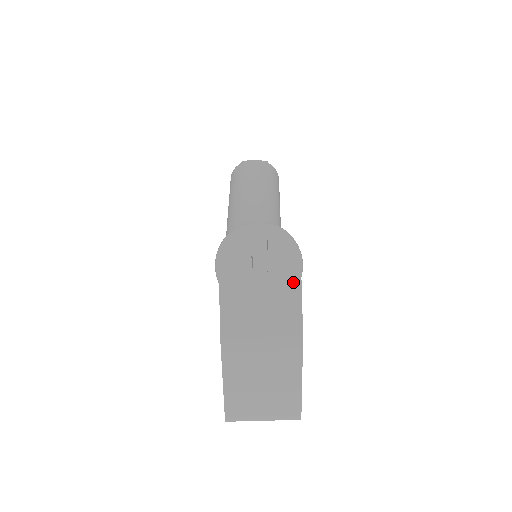
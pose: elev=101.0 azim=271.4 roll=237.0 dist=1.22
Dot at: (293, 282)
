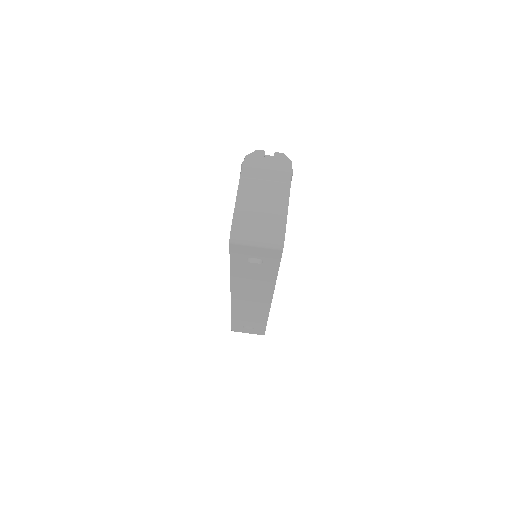
Dot at: (287, 167)
